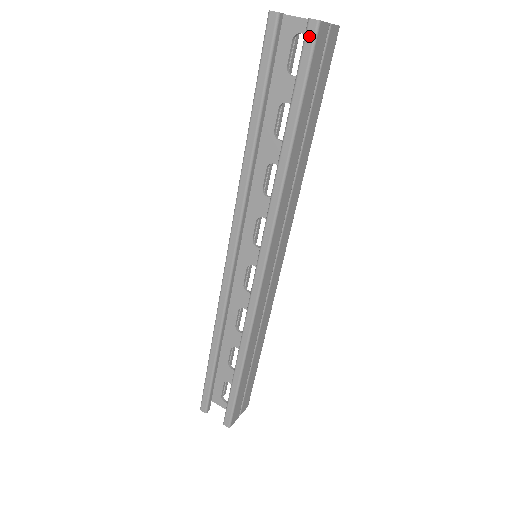
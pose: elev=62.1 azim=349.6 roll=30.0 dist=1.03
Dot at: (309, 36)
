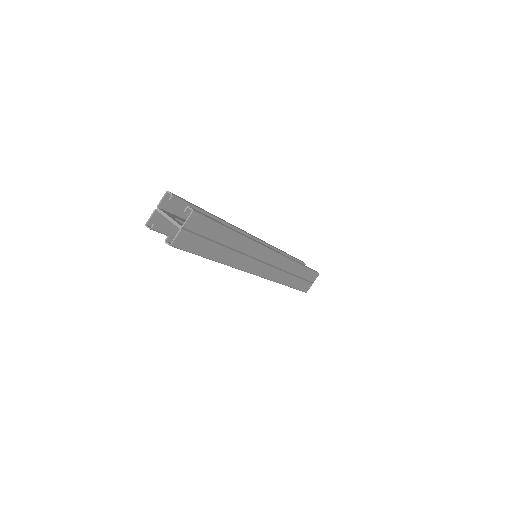
Dot at: (173, 246)
